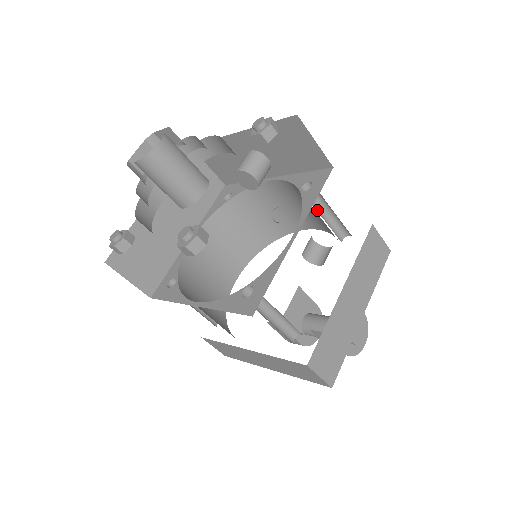
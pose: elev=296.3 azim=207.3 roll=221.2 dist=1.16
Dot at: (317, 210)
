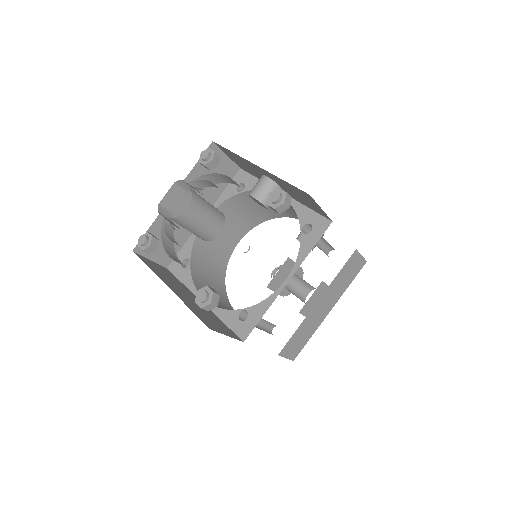
Dot at: occluded
